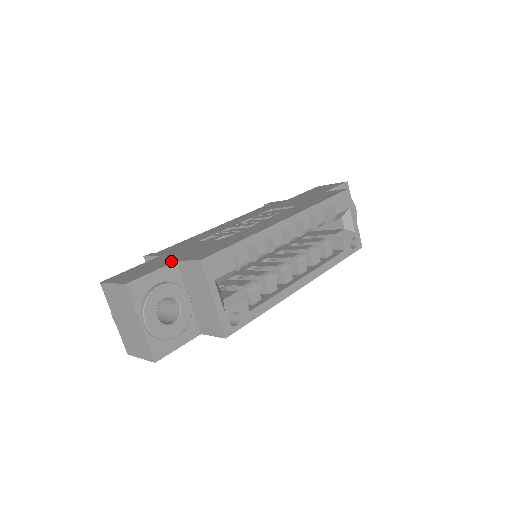
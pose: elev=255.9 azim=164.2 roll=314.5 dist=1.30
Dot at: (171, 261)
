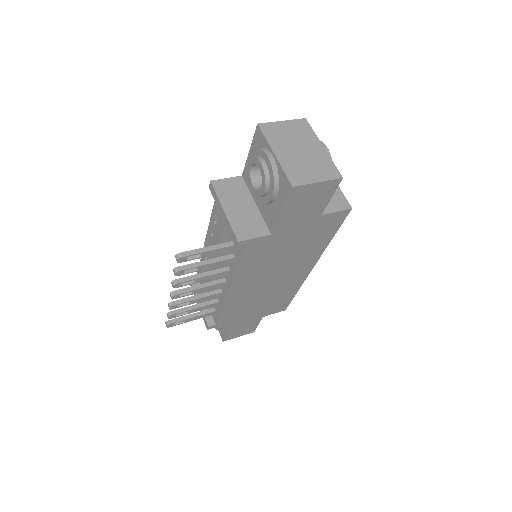
Dot at: occluded
